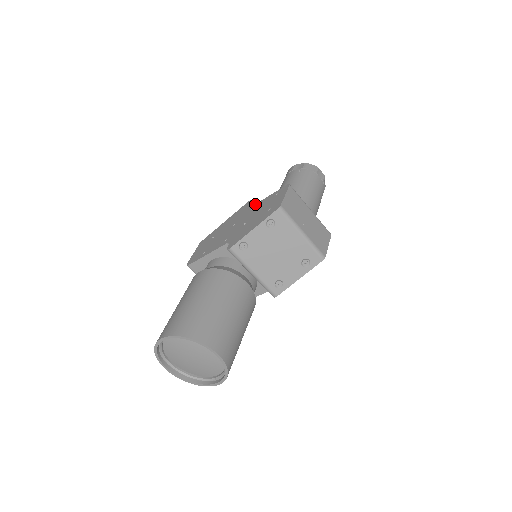
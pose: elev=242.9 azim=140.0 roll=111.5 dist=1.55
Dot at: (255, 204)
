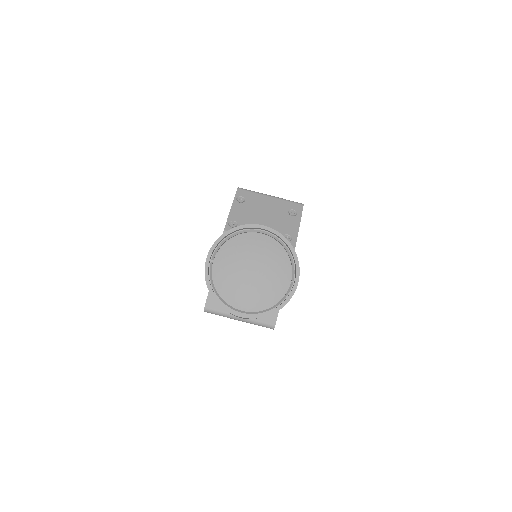
Dot at: occluded
